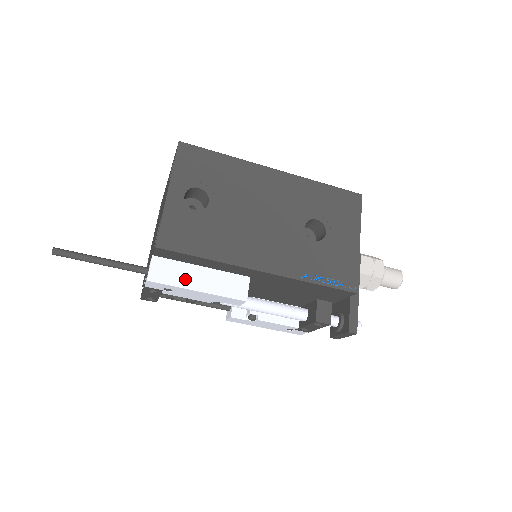
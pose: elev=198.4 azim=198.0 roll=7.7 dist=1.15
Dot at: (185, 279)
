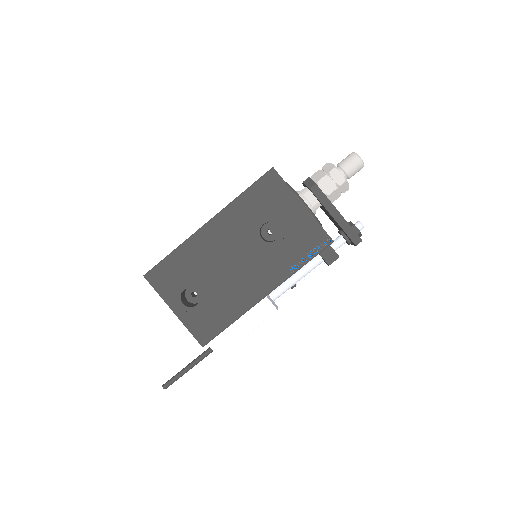
Dot at: (235, 336)
